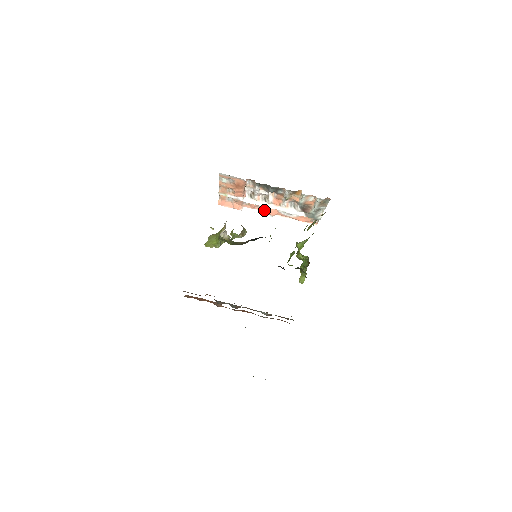
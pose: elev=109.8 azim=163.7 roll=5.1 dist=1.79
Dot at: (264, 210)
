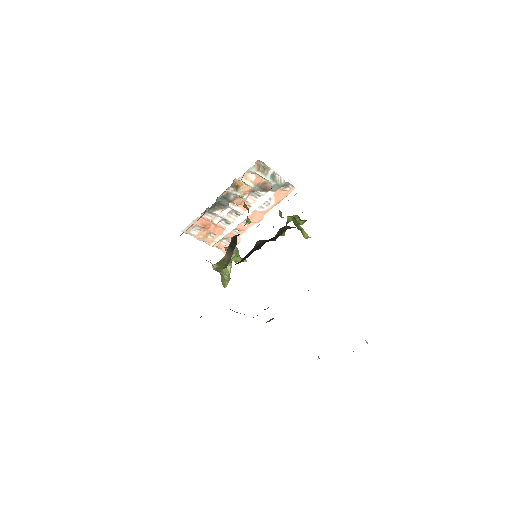
Dot at: (252, 222)
